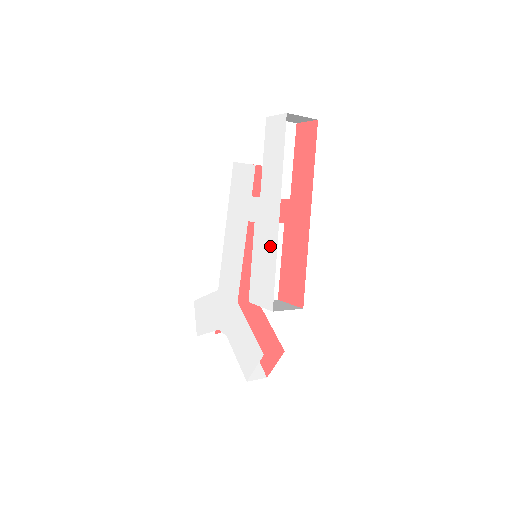
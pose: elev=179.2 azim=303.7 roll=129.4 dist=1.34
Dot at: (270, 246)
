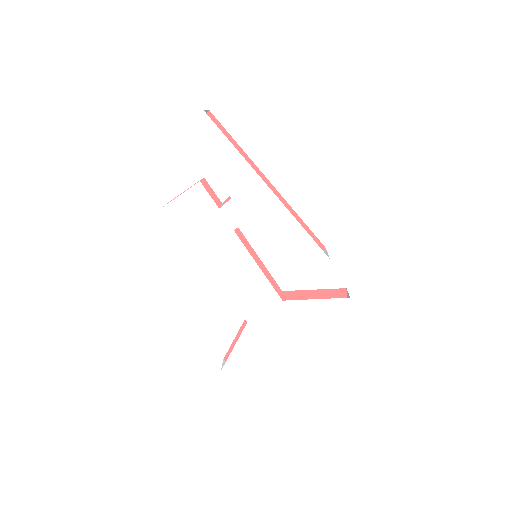
Dot at: (281, 220)
